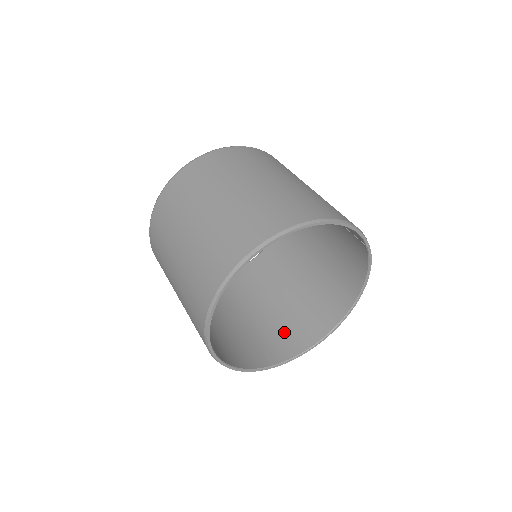
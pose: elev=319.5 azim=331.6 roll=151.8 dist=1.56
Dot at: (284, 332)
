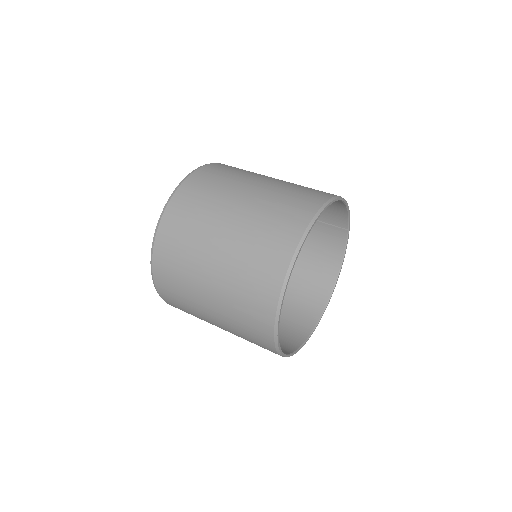
Dot at: (280, 330)
